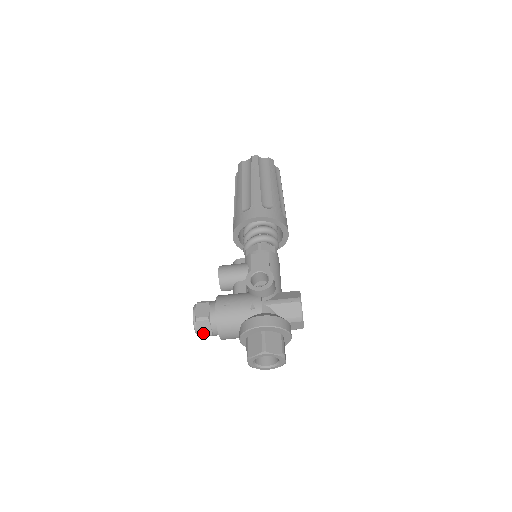
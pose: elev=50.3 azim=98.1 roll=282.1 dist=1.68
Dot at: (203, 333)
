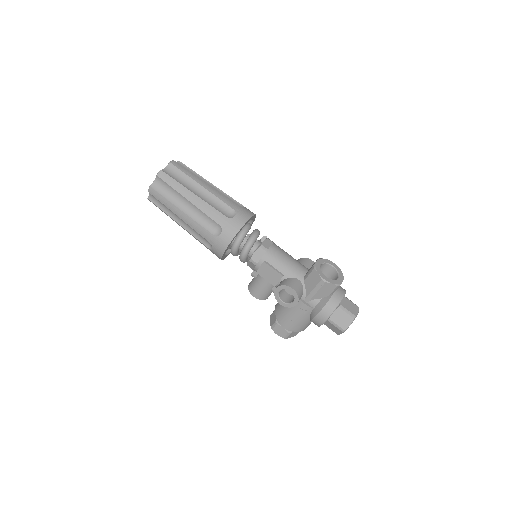
Dot at: (296, 334)
